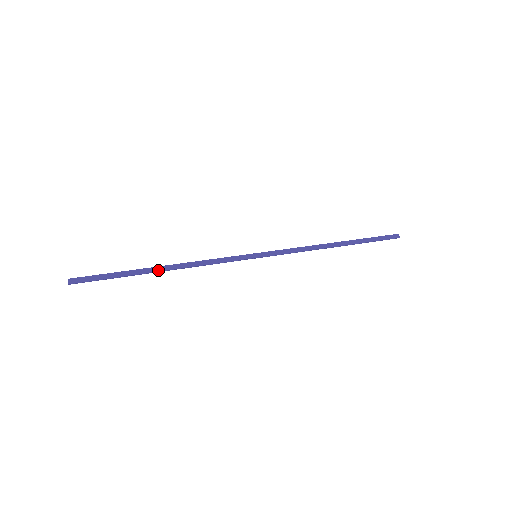
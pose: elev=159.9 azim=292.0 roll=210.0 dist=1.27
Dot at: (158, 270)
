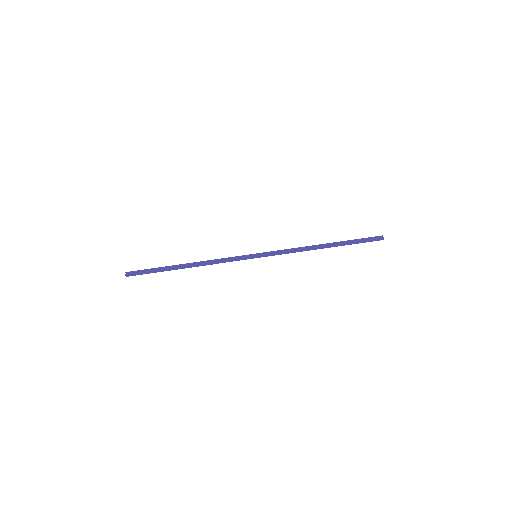
Dot at: (183, 268)
